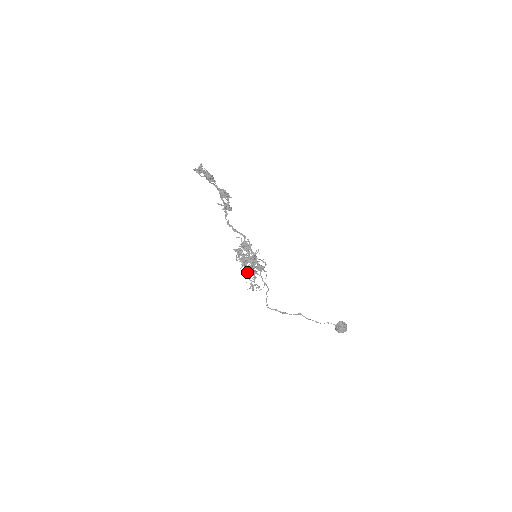
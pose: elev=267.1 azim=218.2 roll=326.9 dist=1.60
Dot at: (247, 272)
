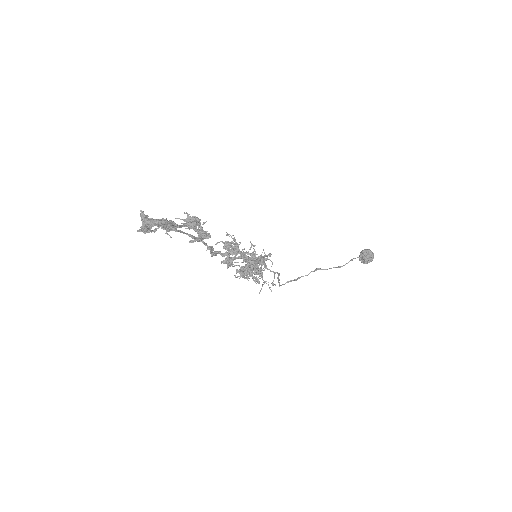
Dot at: occluded
